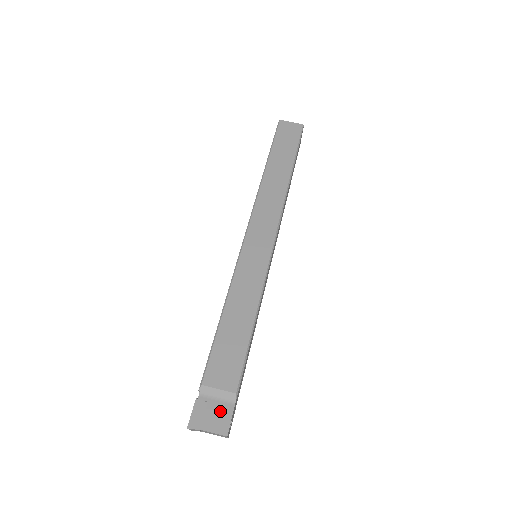
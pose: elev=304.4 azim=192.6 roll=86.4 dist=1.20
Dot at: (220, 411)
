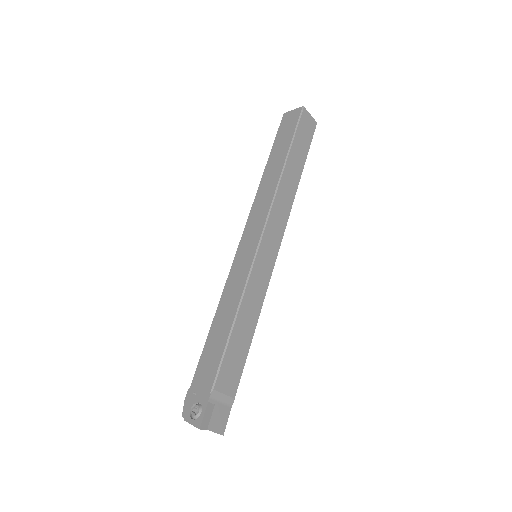
Dot at: (222, 413)
